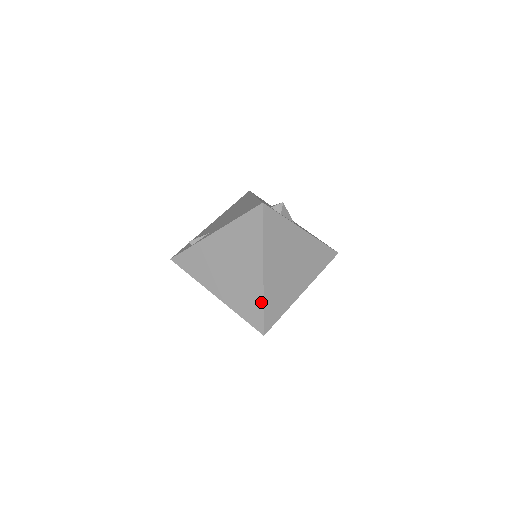
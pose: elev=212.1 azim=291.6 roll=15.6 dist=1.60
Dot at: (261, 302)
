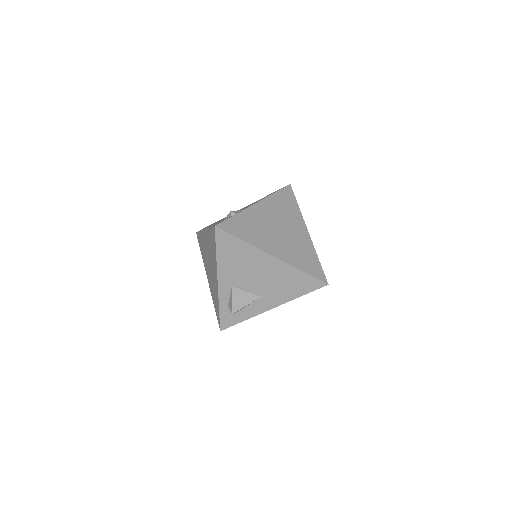
Dot at: (315, 255)
